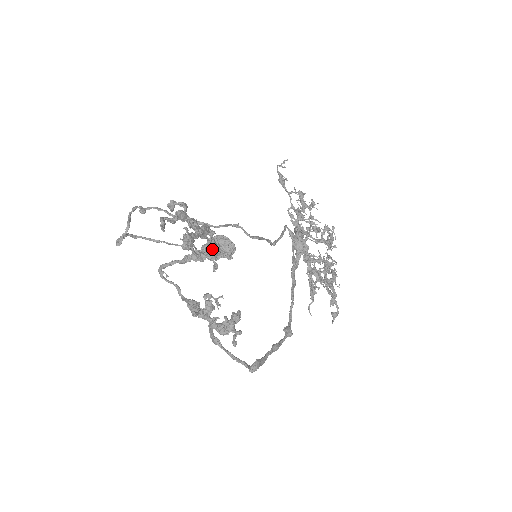
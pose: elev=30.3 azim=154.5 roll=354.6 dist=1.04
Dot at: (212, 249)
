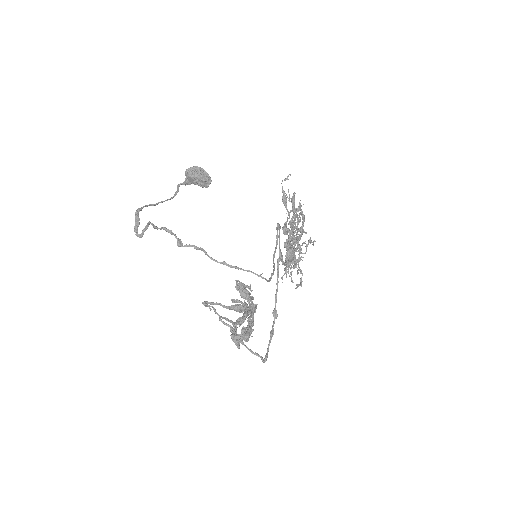
Dot at: (244, 294)
